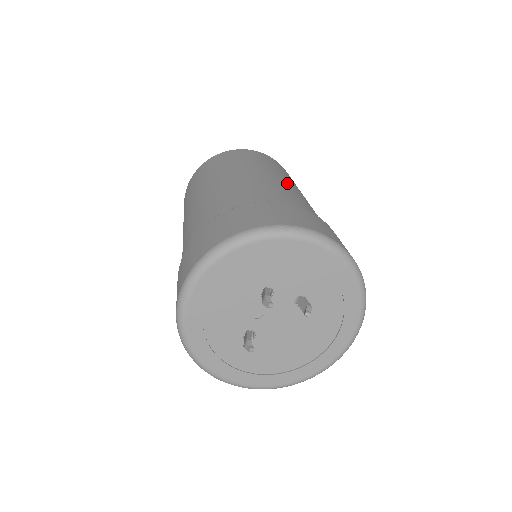
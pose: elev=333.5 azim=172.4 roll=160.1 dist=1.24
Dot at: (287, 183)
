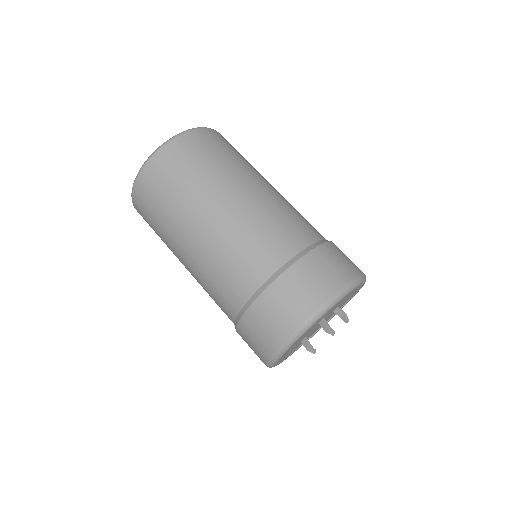
Dot at: (268, 190)
